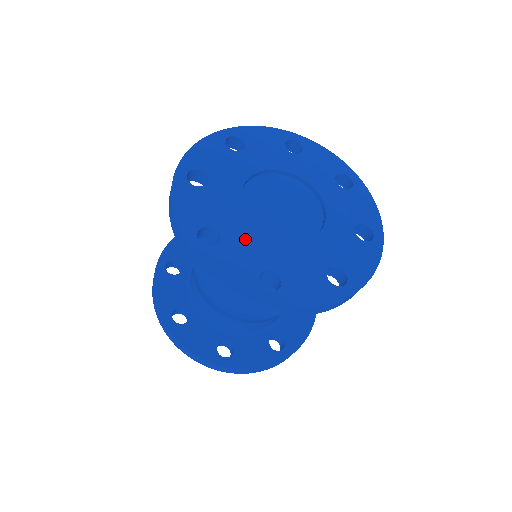
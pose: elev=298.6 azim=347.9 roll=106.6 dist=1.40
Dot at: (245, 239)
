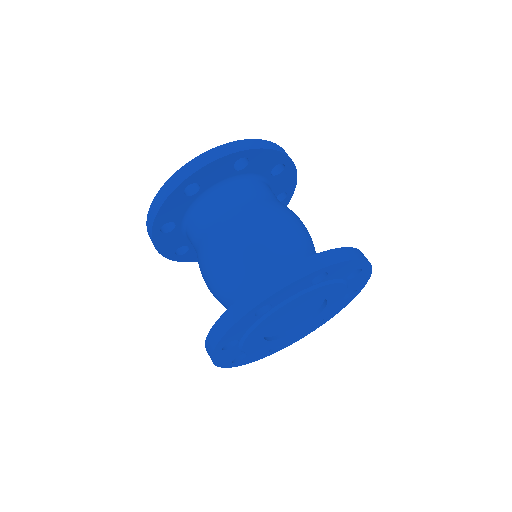
Dot at: occluded
